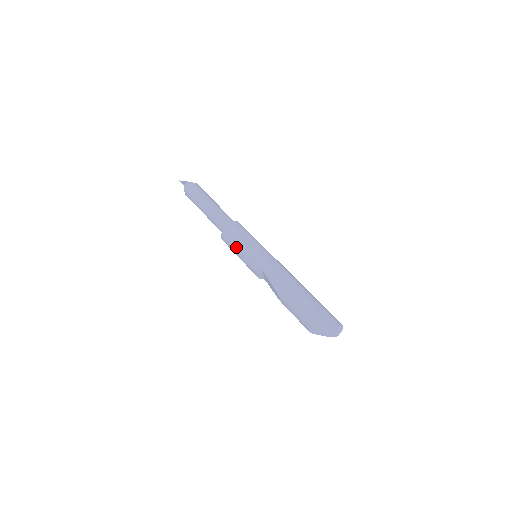
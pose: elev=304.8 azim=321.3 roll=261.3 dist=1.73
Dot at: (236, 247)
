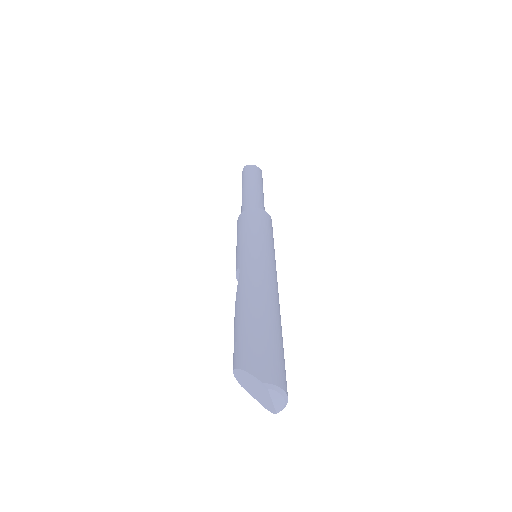
Dot at: (238, 235)
